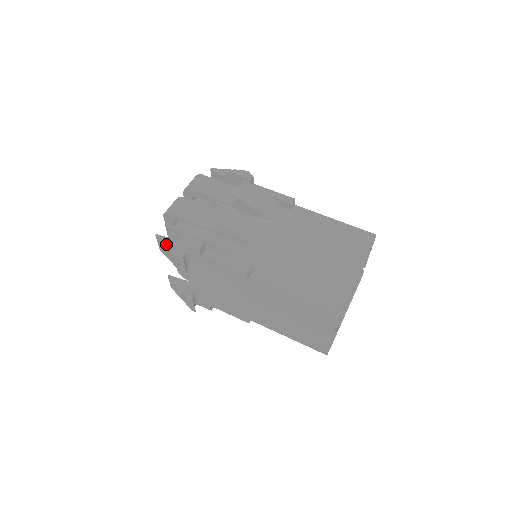
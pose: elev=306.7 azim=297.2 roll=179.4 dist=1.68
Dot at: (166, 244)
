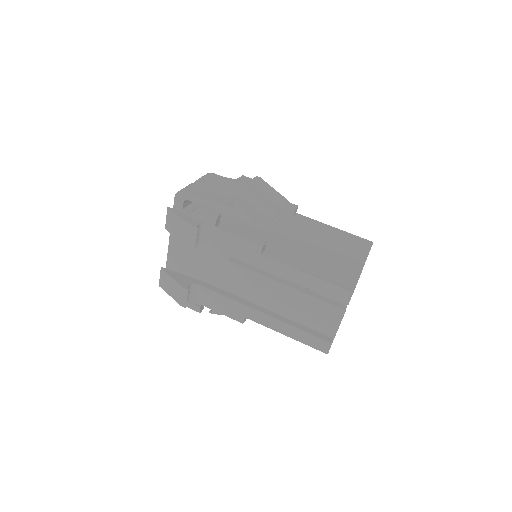
Dot at: (179, 215)
